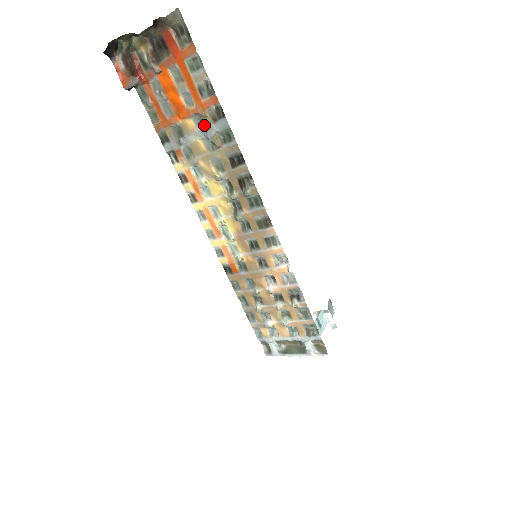
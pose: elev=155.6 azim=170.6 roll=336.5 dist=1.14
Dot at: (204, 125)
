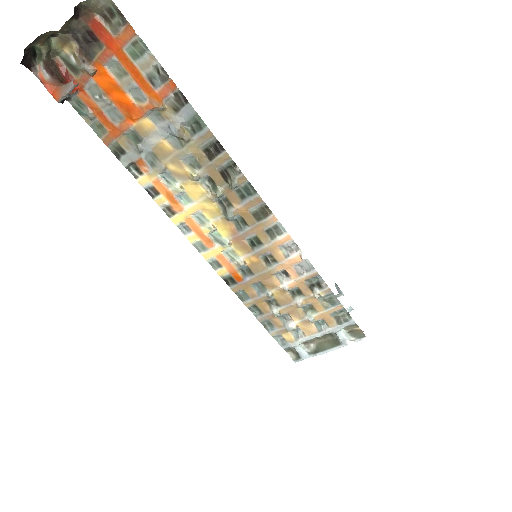
Dot at: (164, 120)
